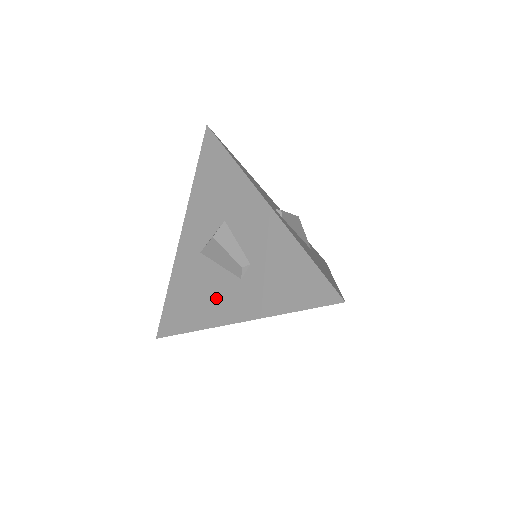
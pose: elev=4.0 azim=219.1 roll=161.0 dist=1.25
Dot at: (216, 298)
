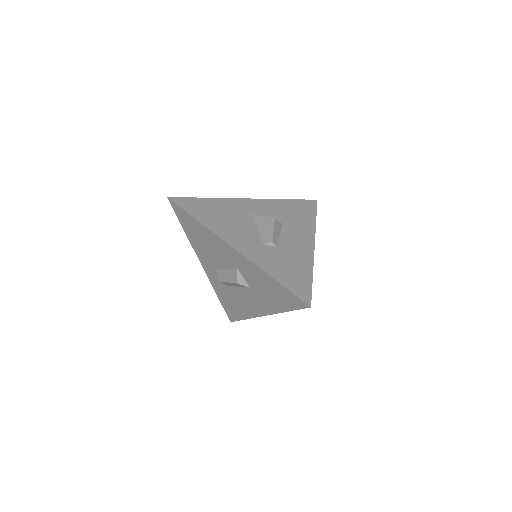
Dot at: (237, 232)
